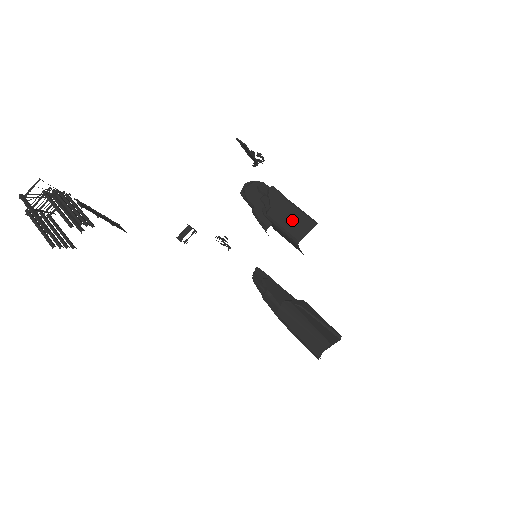
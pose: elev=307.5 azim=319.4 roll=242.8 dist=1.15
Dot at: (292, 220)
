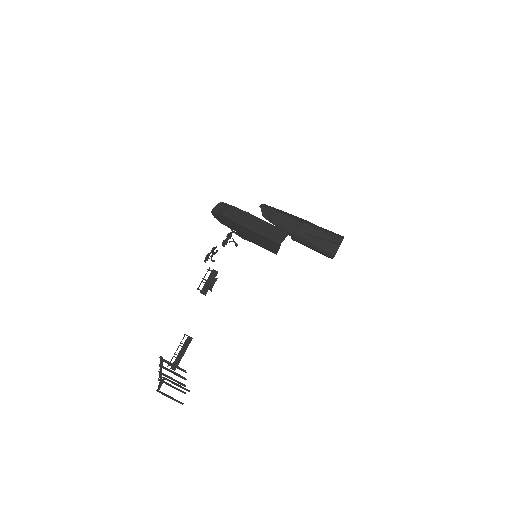
Dot at: (263, 242)
